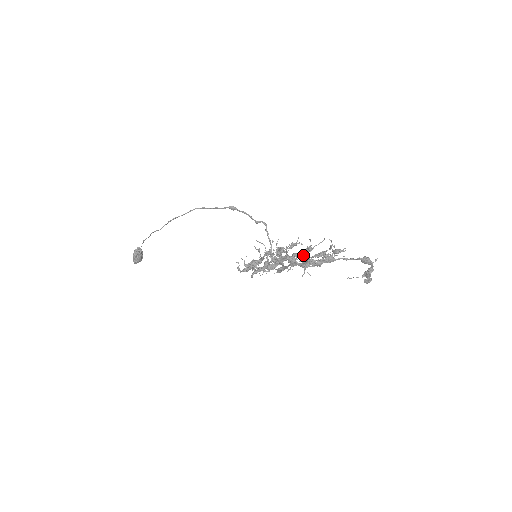
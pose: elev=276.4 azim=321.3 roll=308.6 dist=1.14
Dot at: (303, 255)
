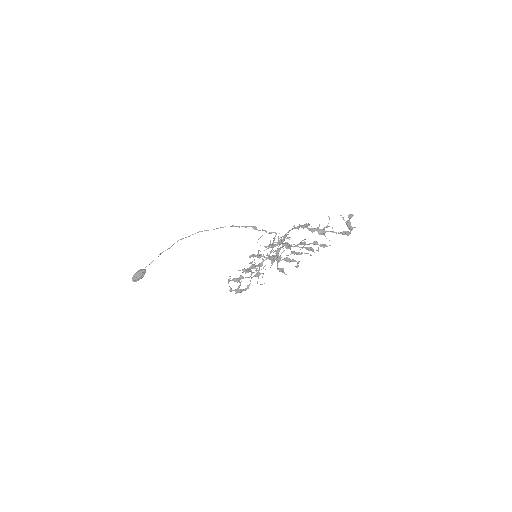
Dot at: occluded
